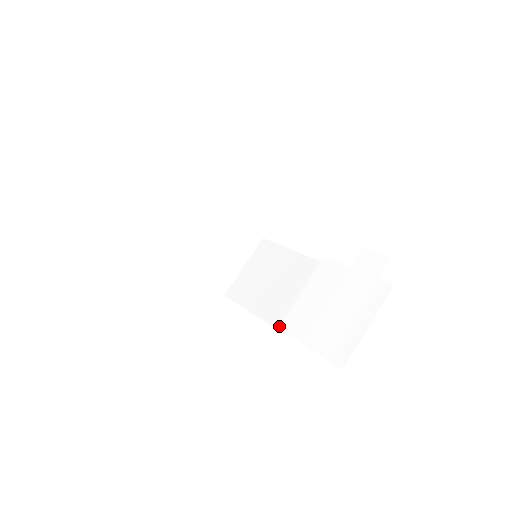
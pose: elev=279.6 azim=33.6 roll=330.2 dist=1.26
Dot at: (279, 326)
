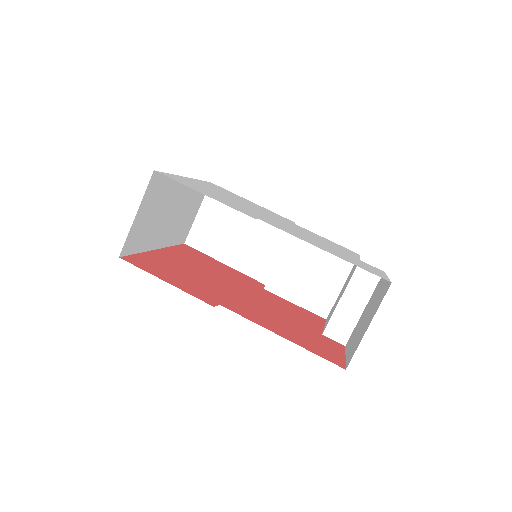
Dot at: (264, 287)
